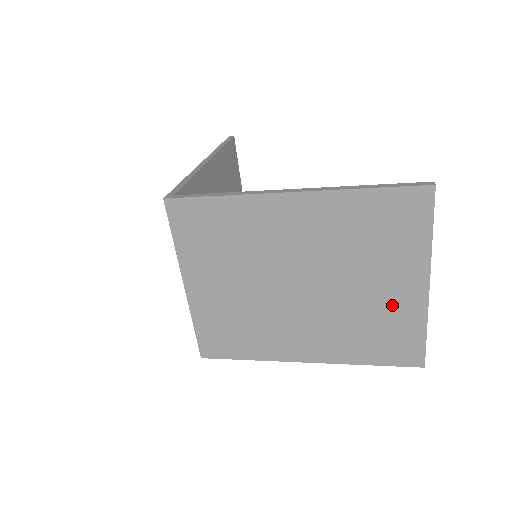
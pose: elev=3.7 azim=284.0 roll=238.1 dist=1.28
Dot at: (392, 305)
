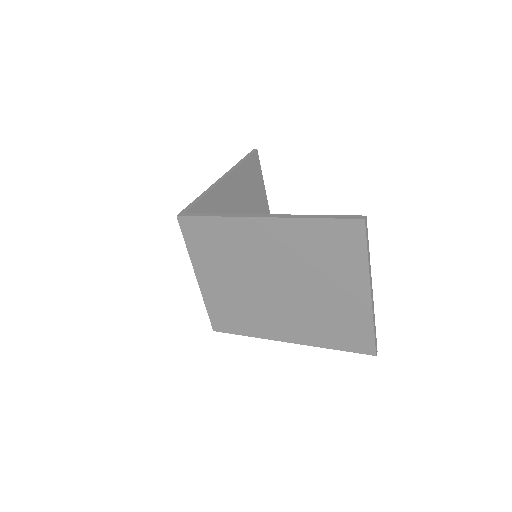
Dot at: (345, 306)
